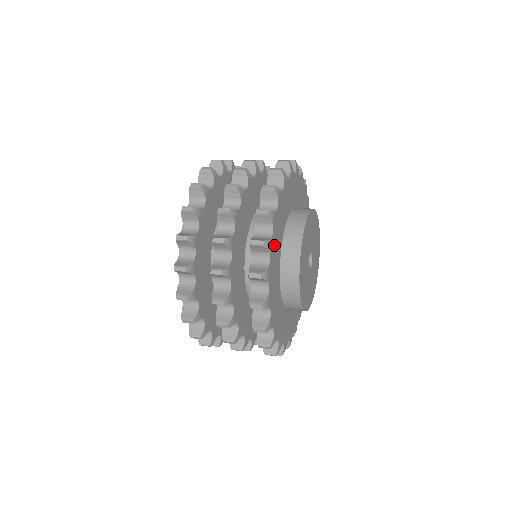
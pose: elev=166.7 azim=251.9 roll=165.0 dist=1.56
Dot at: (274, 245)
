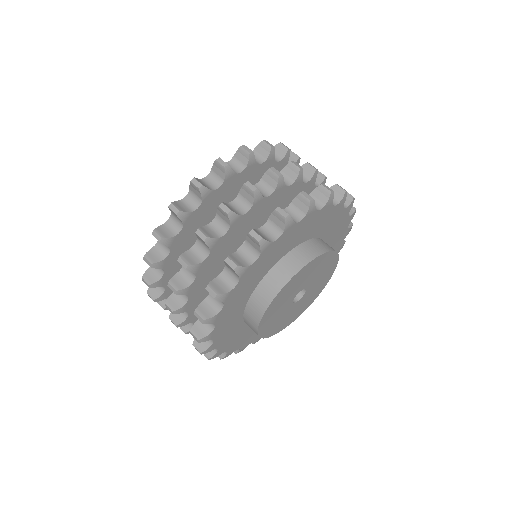
Dot at: (236, 344)
